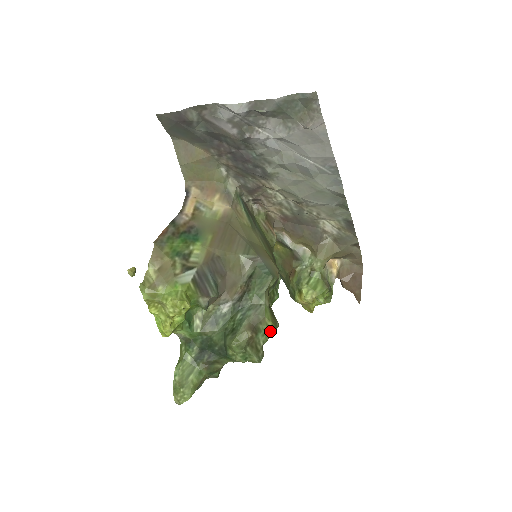
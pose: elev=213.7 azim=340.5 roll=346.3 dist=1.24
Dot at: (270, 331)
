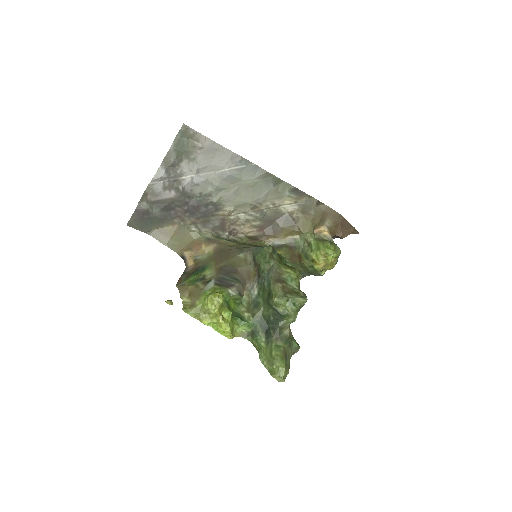
Dot at: (294, 275)
